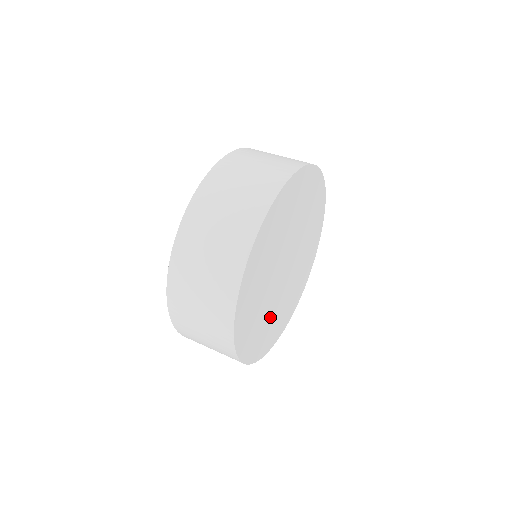
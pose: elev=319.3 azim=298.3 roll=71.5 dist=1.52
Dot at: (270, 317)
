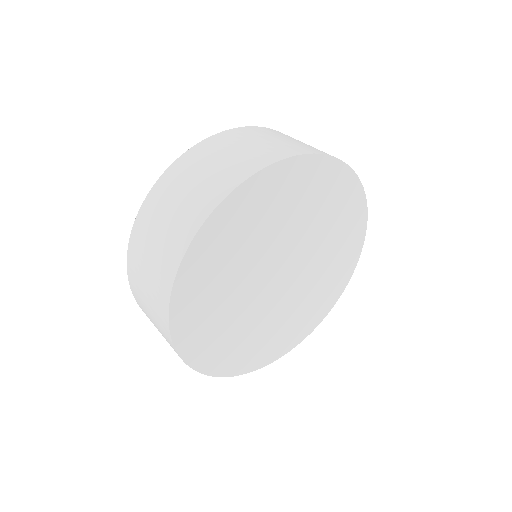
Dot at: (227, 307)
